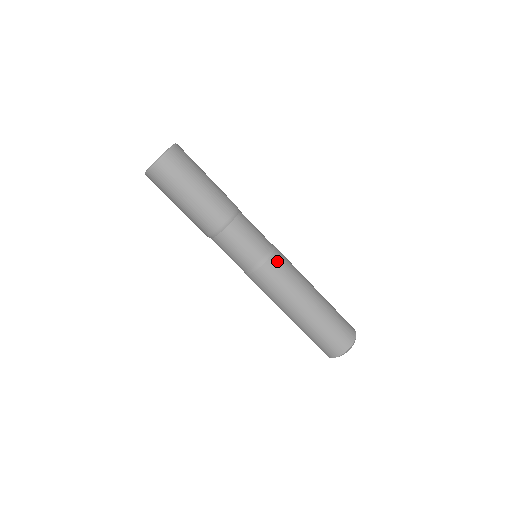
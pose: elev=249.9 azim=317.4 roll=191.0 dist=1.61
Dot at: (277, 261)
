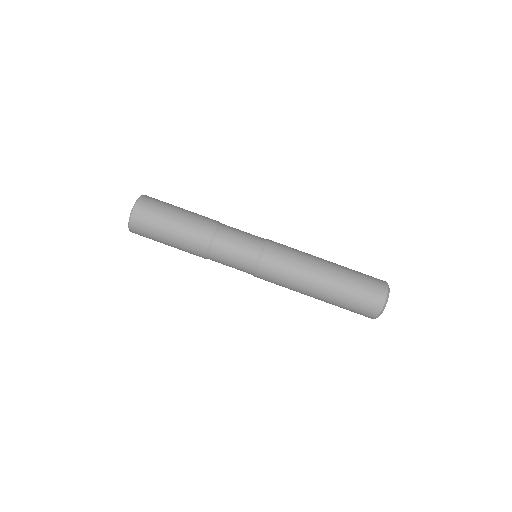
Dot at: (275, 245)
